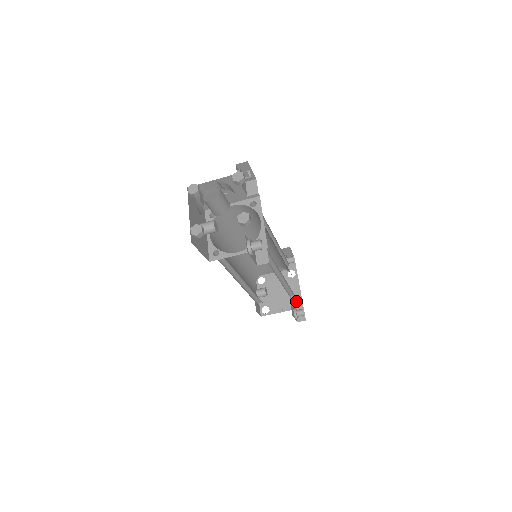
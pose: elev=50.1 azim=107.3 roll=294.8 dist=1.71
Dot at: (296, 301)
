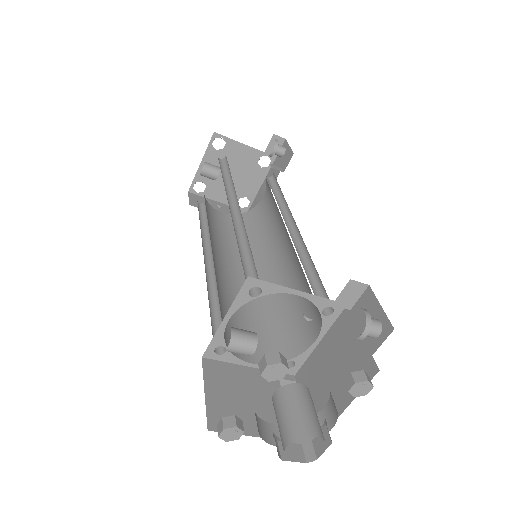
Dot at: occluded
